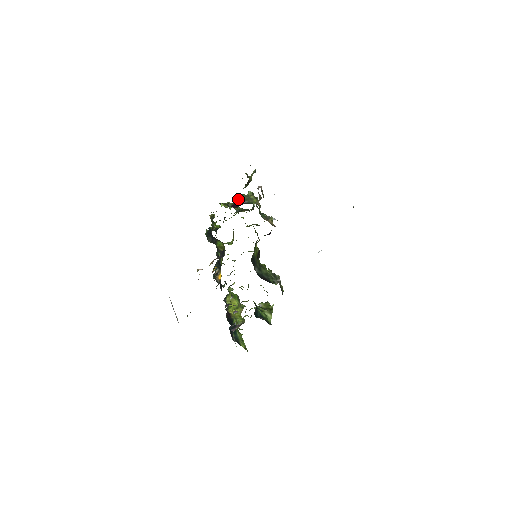
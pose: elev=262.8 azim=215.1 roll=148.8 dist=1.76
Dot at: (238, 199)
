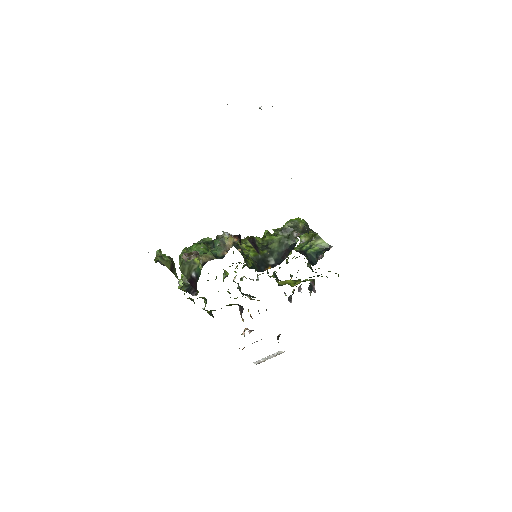
Dot at: (185, 275)
